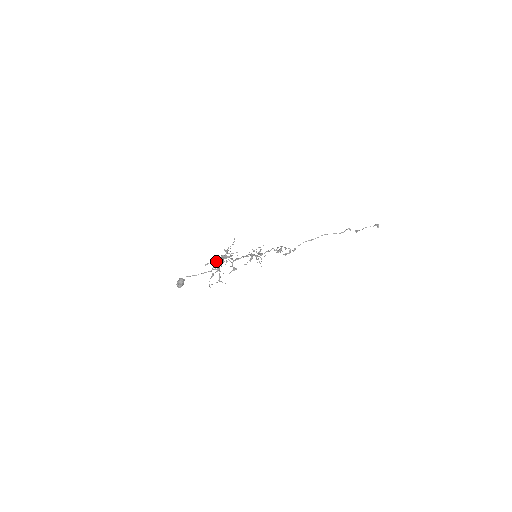
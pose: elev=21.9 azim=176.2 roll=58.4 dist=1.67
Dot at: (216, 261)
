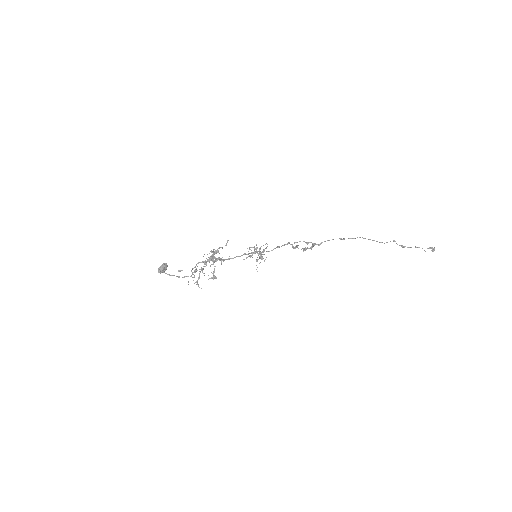
Dot at: (198, 263)
